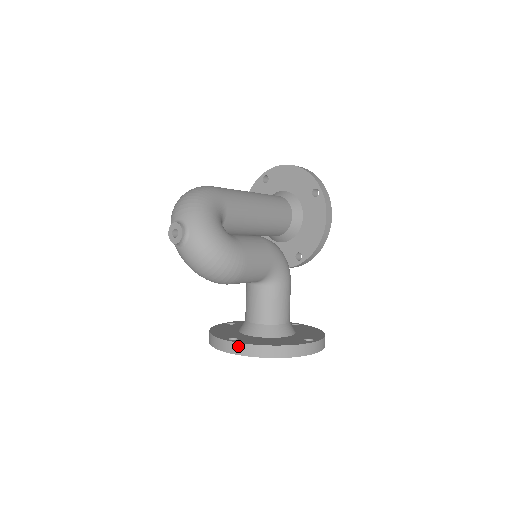
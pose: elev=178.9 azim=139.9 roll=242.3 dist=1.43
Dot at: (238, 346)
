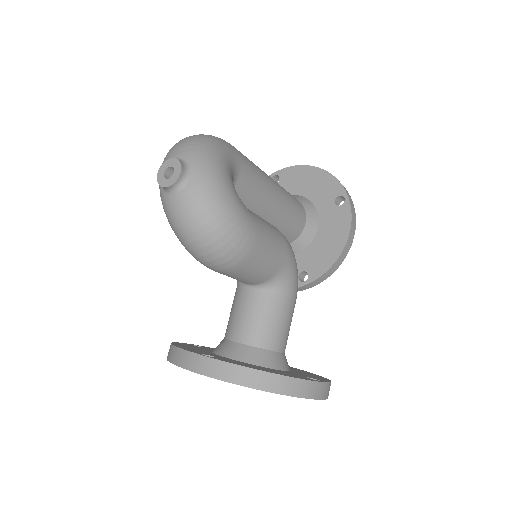
Dot at: (217, 365)
